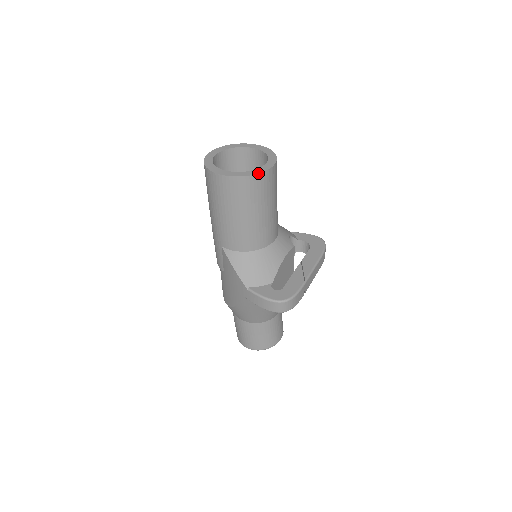
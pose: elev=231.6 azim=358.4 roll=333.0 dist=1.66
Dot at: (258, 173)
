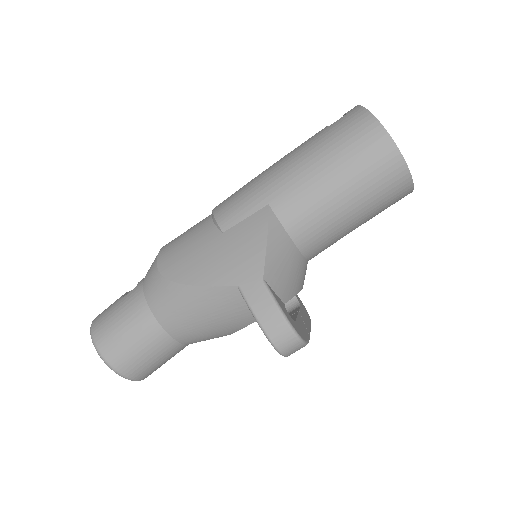
Dot at: occluded
